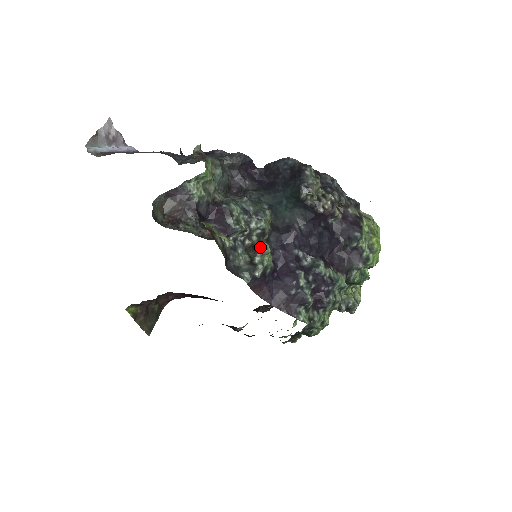
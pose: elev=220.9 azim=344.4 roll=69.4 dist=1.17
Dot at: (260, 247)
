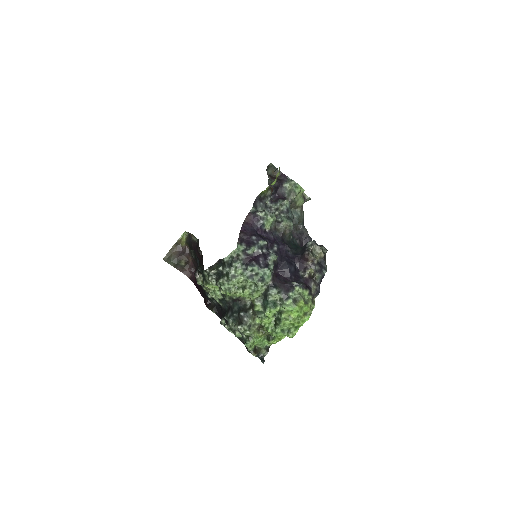
Dot at: occluded
